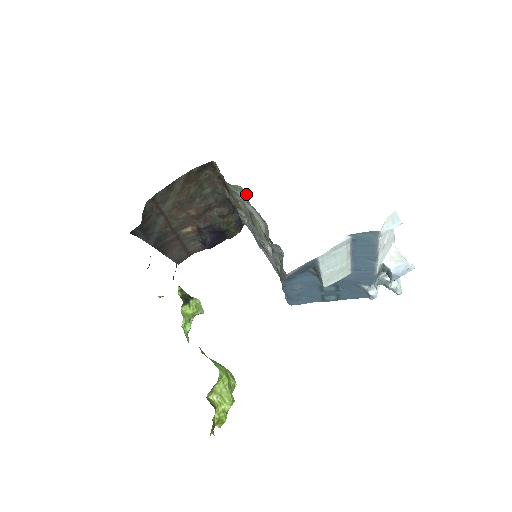
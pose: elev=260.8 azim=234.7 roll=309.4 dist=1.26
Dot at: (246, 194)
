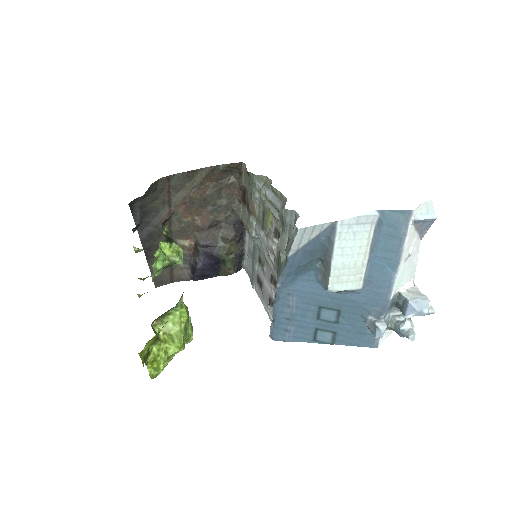
Dot at: (270, 182)
